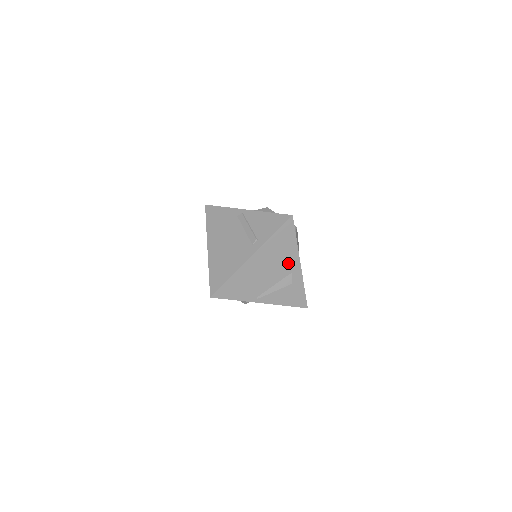
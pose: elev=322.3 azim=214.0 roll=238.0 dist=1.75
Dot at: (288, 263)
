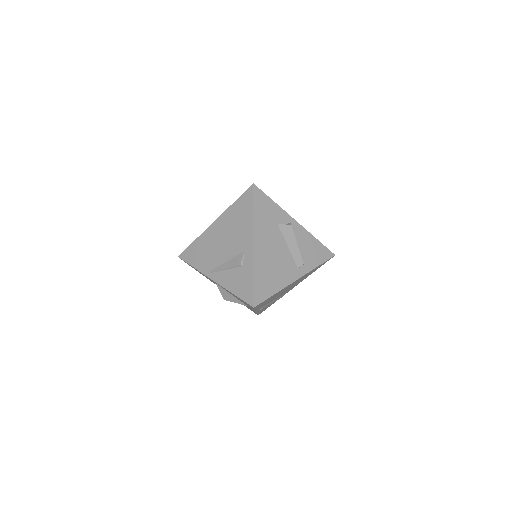
Dot at: (242, 239)
